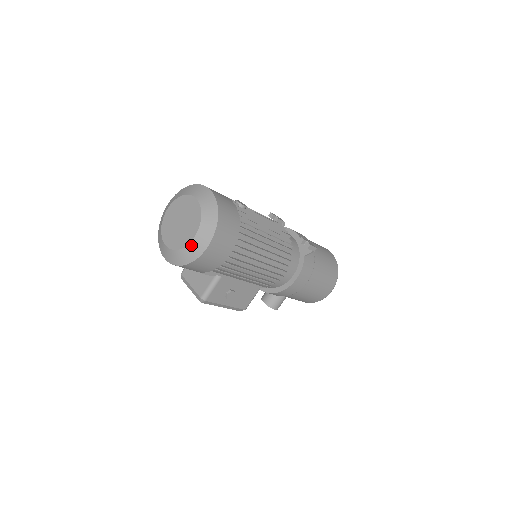
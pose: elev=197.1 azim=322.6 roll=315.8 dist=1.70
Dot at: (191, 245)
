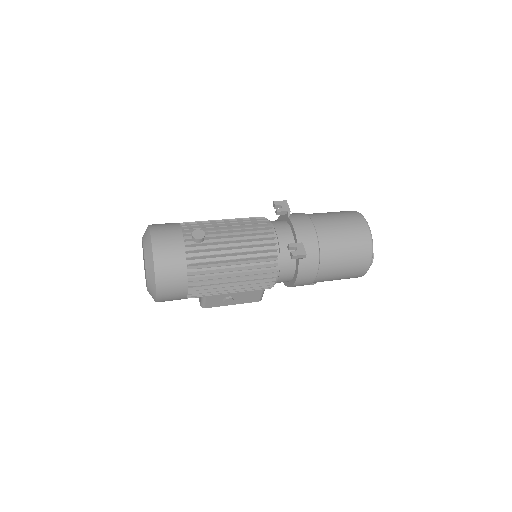
Dot at: (148, 291)
